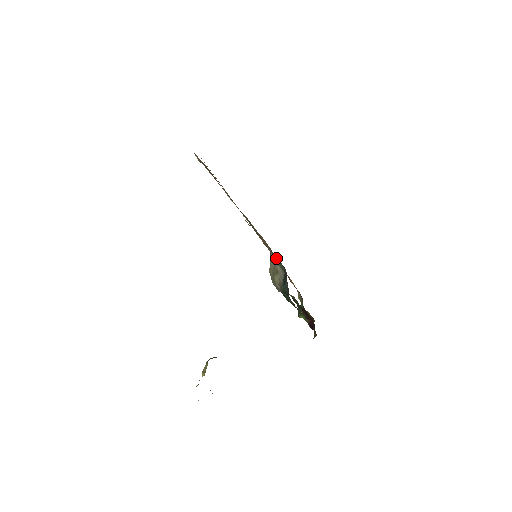
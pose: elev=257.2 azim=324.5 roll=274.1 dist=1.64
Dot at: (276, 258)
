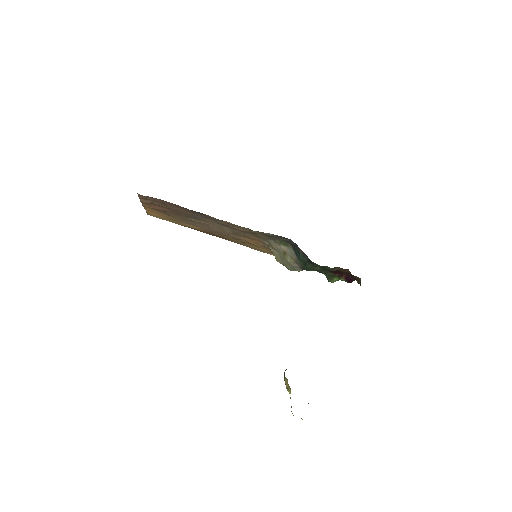
Dot at: (275, 241)
